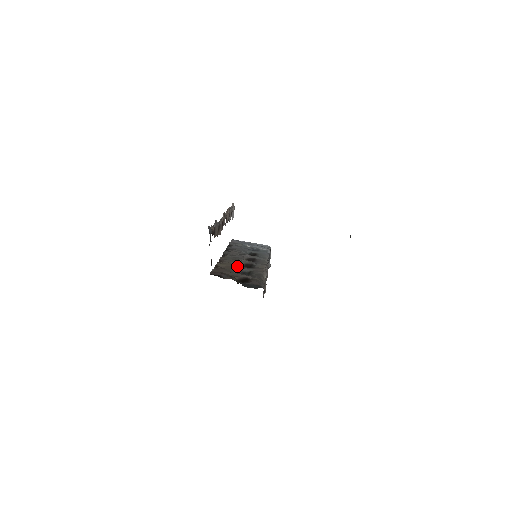
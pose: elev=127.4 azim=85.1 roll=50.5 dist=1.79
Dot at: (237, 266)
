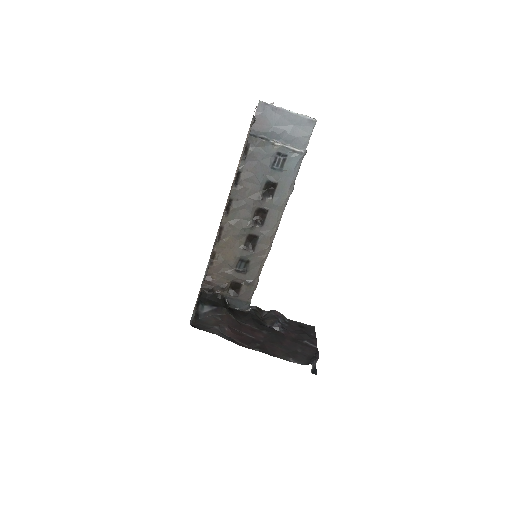
Dot at: (237, 246)
